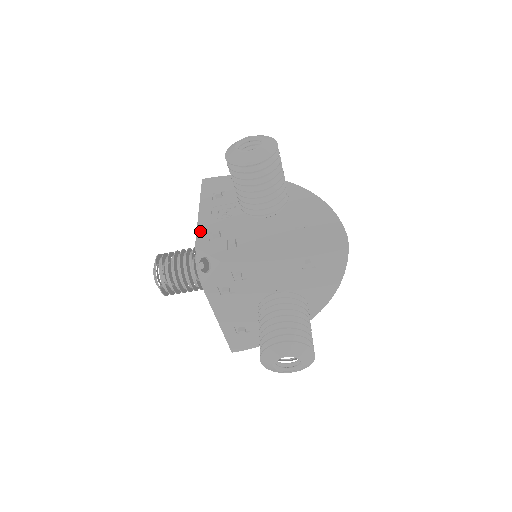
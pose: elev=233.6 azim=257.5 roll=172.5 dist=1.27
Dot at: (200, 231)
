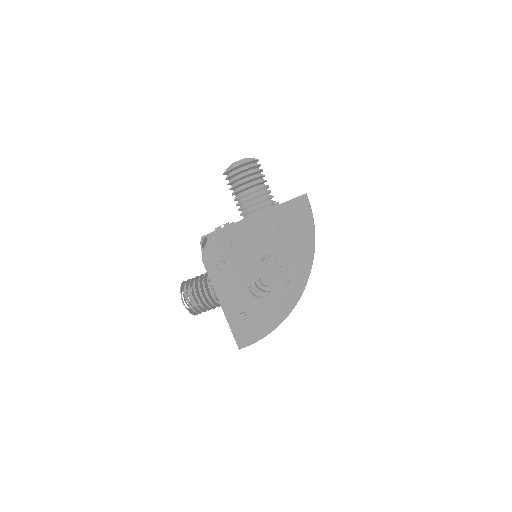
Dot at: occluded
